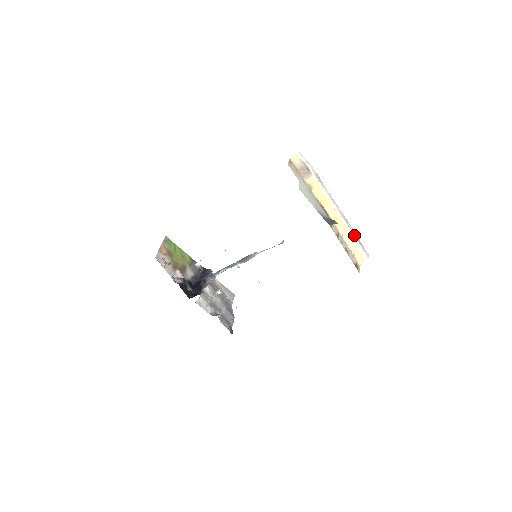
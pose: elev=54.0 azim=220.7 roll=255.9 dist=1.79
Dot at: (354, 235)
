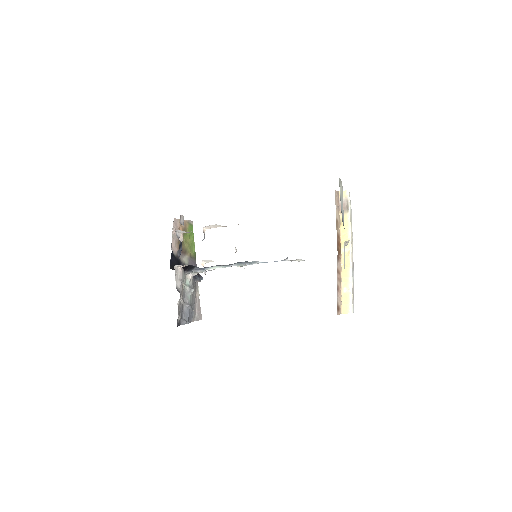
Dot at: (352, 283)
